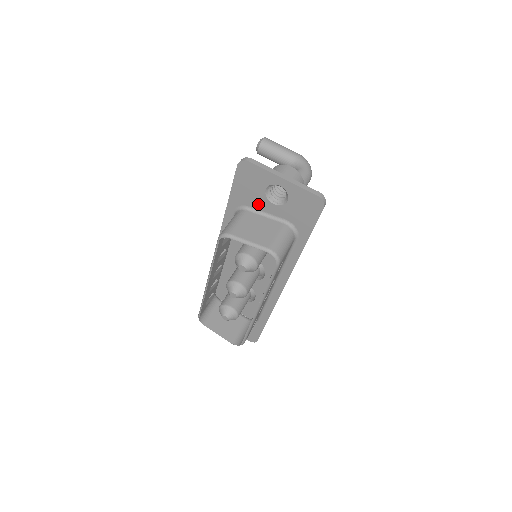
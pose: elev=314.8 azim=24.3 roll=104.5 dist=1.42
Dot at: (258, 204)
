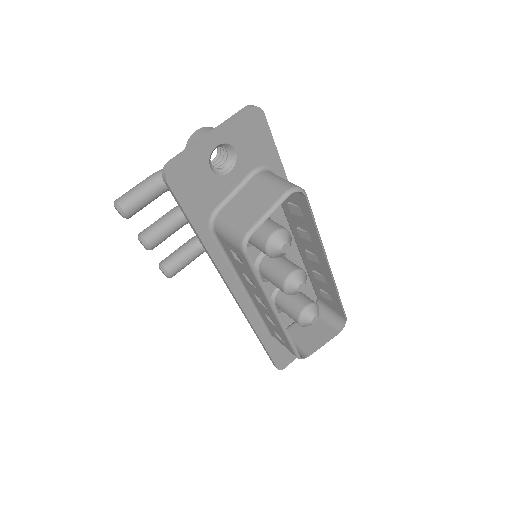
Dot at: (219, 193)
